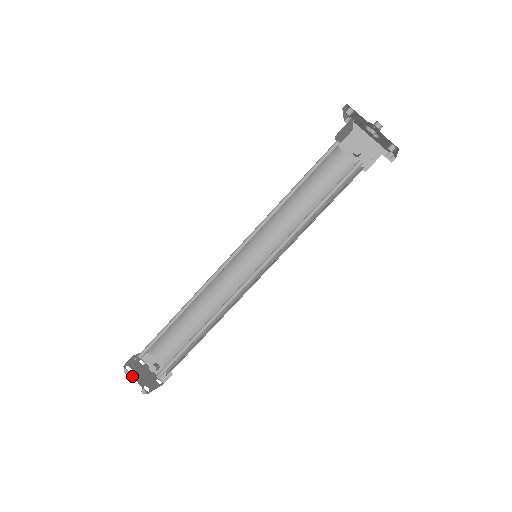
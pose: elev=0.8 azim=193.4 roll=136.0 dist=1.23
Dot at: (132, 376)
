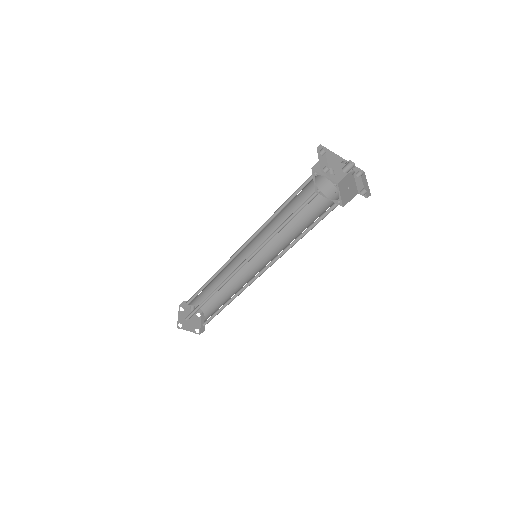
Dot at: occluded
